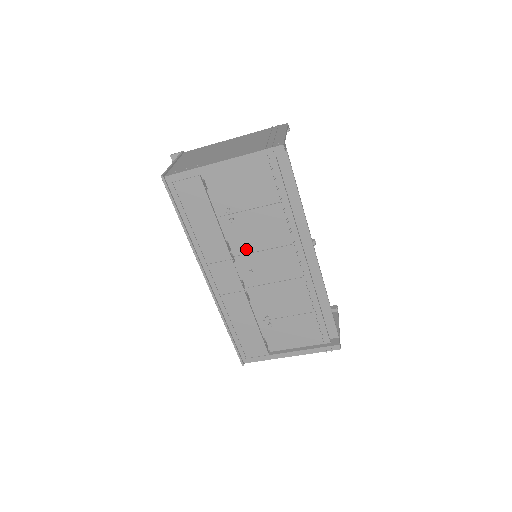
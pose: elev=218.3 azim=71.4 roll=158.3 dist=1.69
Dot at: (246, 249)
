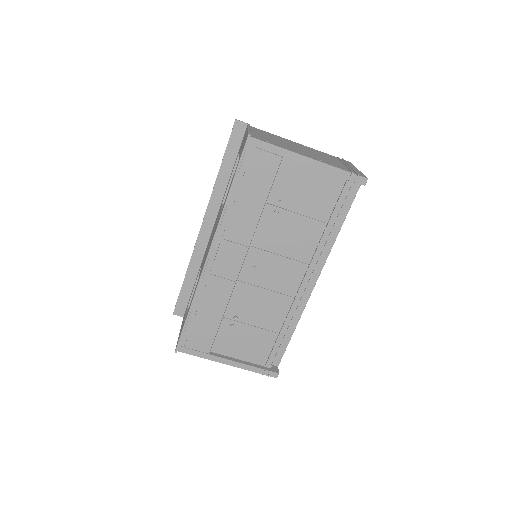
Dot at: (266, 245)
